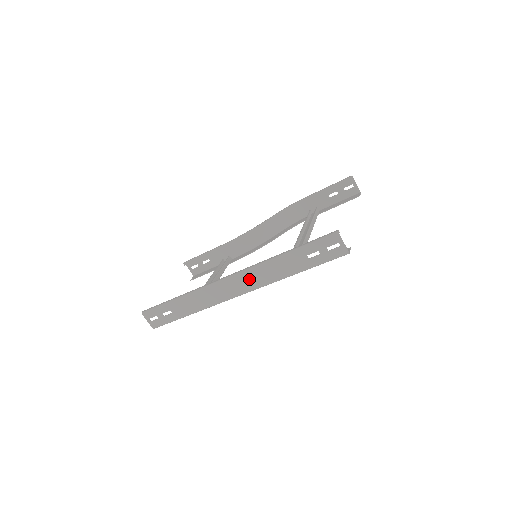
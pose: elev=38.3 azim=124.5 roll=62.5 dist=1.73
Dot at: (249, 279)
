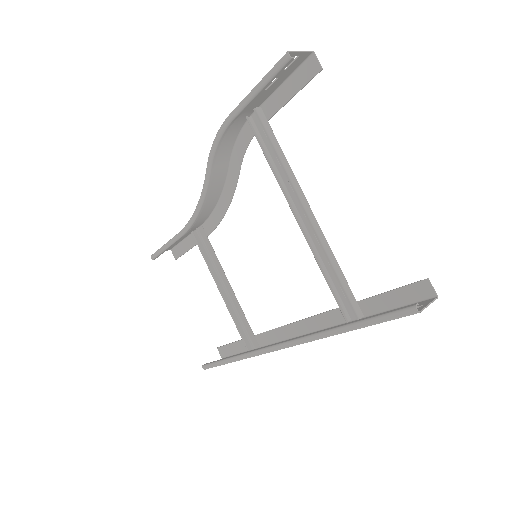
Dot at: occluded
